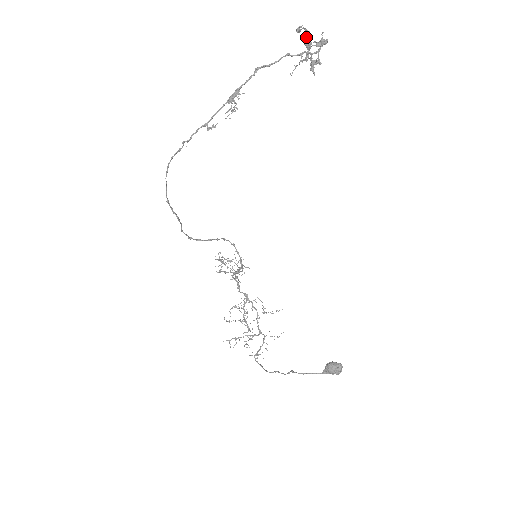
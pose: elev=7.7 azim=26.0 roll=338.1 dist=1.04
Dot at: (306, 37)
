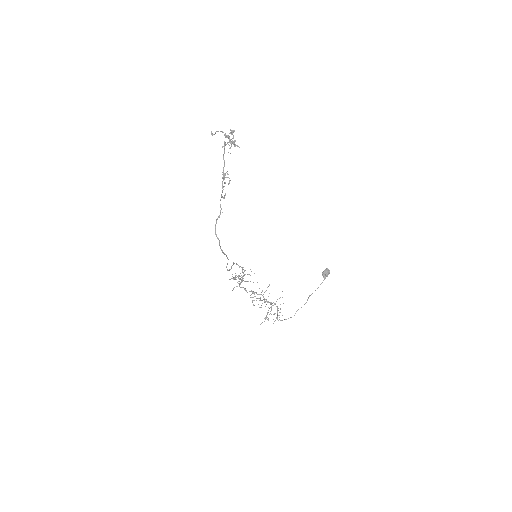
Dot at: occluded
